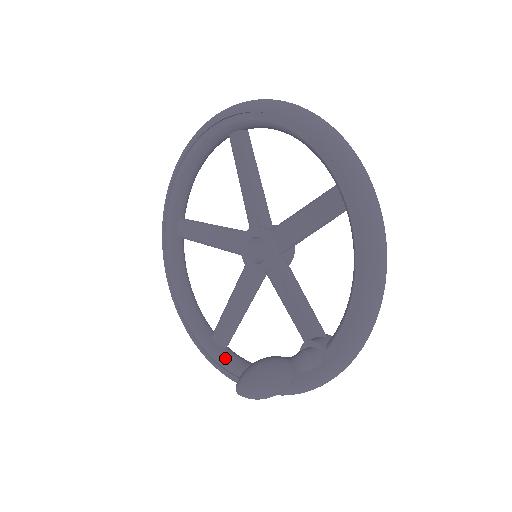
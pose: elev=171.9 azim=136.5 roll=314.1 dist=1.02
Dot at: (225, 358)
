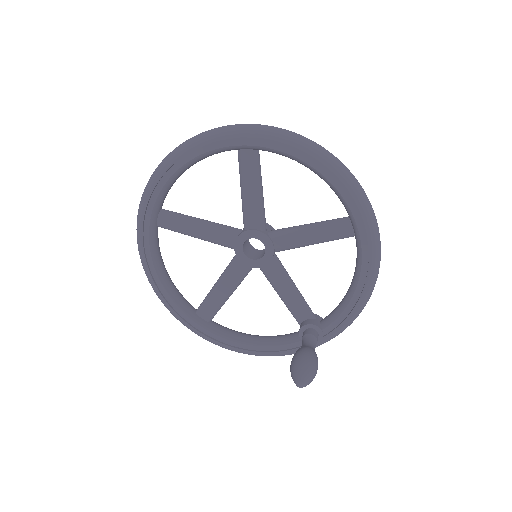
Dot at: (215, 331)
